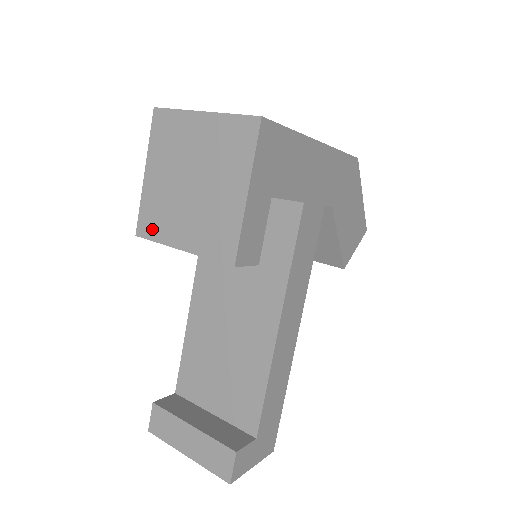
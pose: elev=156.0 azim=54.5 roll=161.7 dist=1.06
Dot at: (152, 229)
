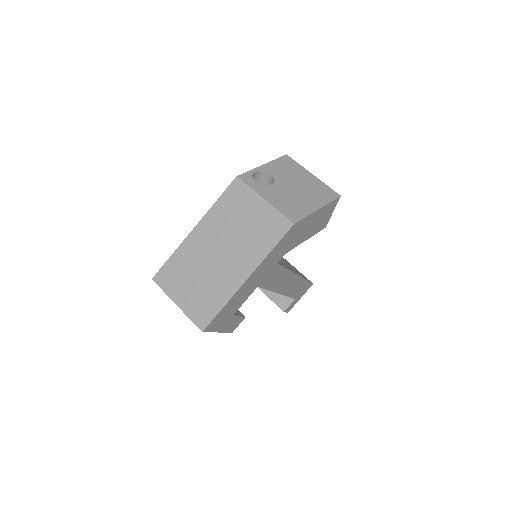
Dot at: occluded
